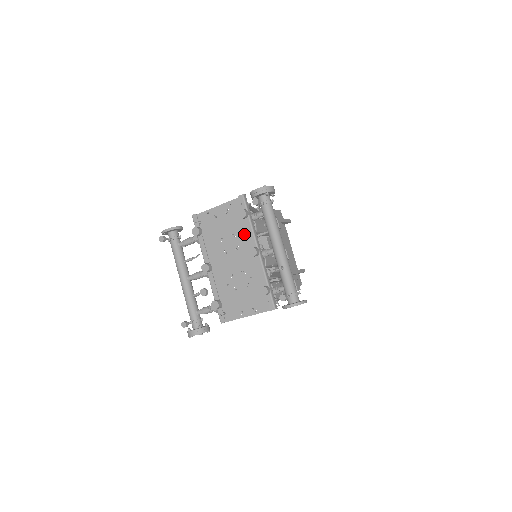
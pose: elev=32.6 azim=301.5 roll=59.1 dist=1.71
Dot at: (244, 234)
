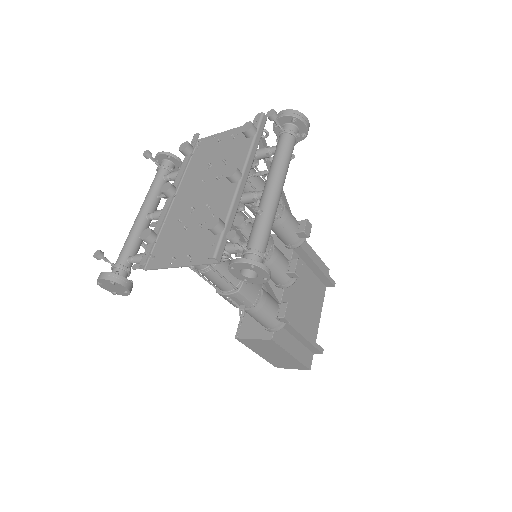
Dot at: (238, 162)
